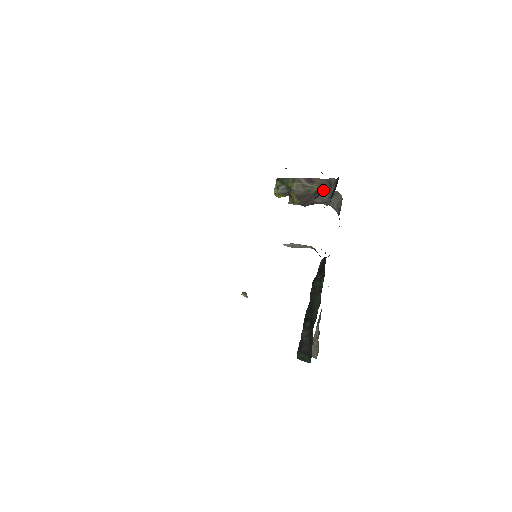
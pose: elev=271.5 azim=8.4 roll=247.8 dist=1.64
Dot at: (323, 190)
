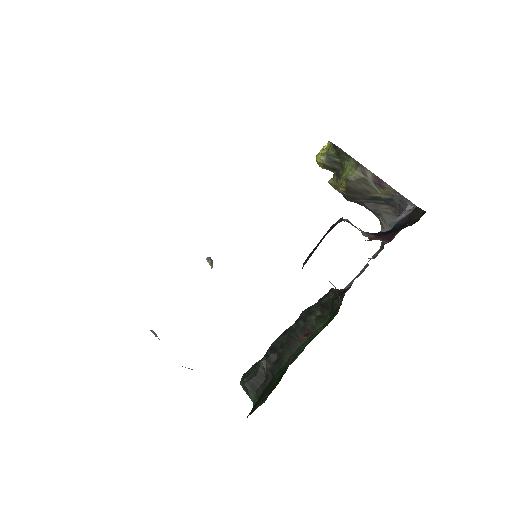
Dot at: (386, 202)
